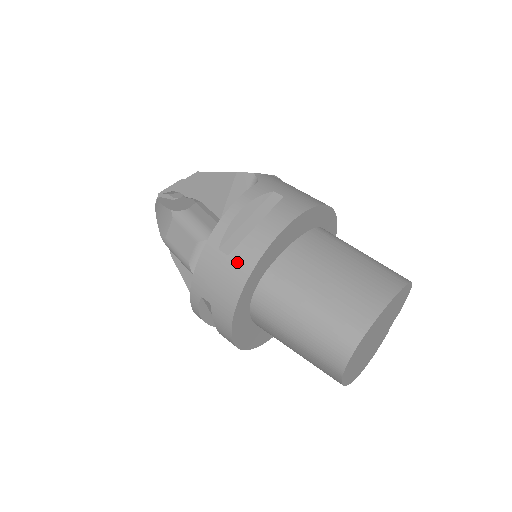
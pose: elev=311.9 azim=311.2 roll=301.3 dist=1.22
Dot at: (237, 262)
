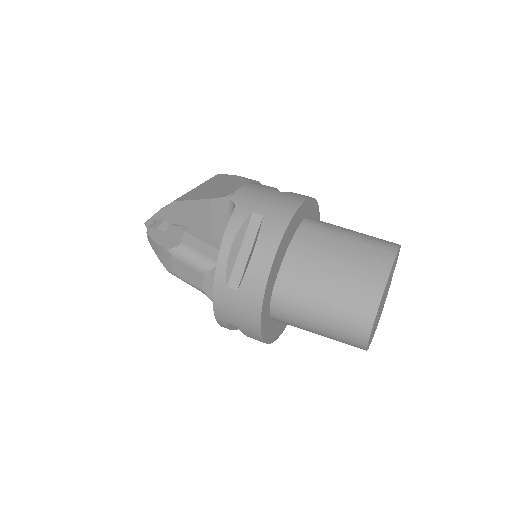
Dot at: (247, 294)
